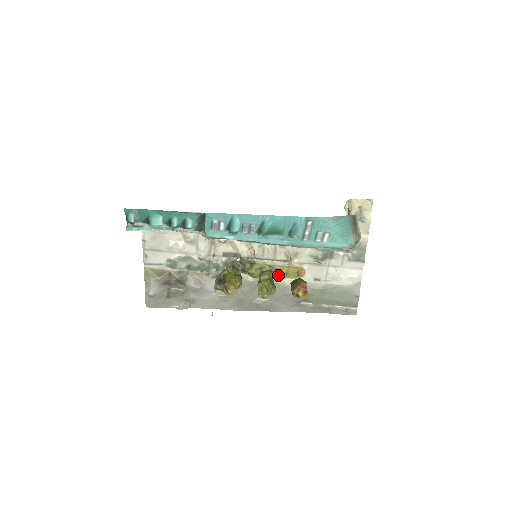
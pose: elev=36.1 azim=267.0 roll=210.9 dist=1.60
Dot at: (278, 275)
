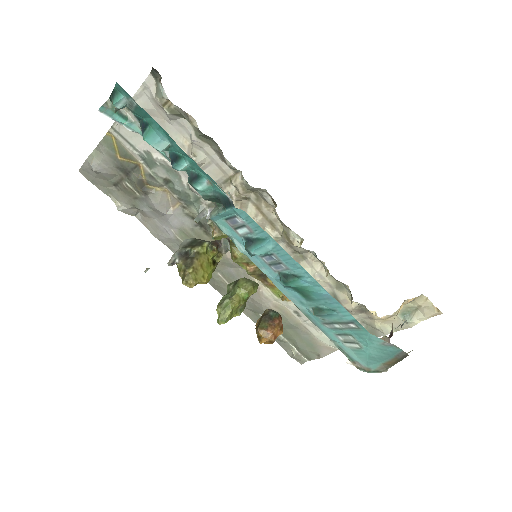
Dot at: (262, 279)
